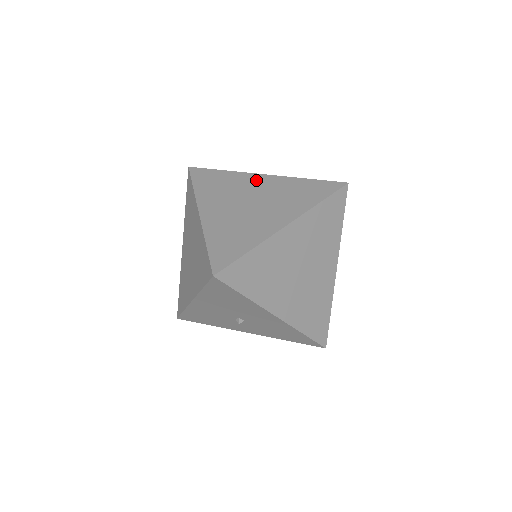
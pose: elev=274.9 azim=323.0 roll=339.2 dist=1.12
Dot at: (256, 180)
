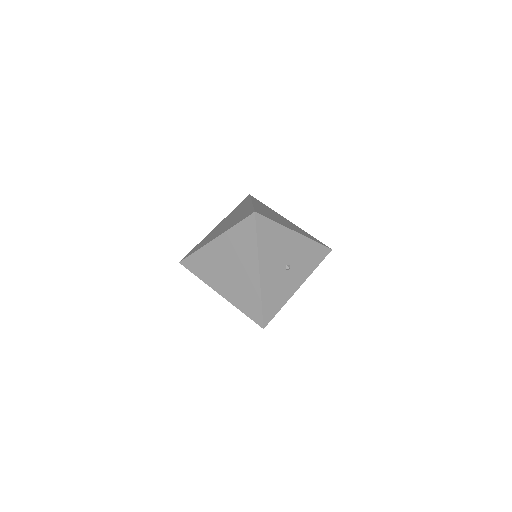
Dot at: (216, 228)
